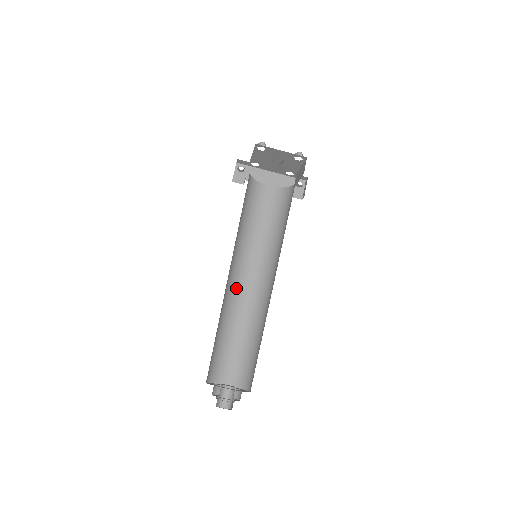
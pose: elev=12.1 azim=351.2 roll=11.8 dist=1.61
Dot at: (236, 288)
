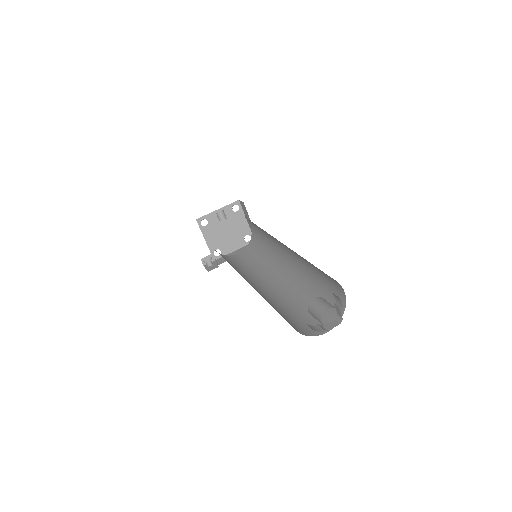
Dot at: (264, 290)
